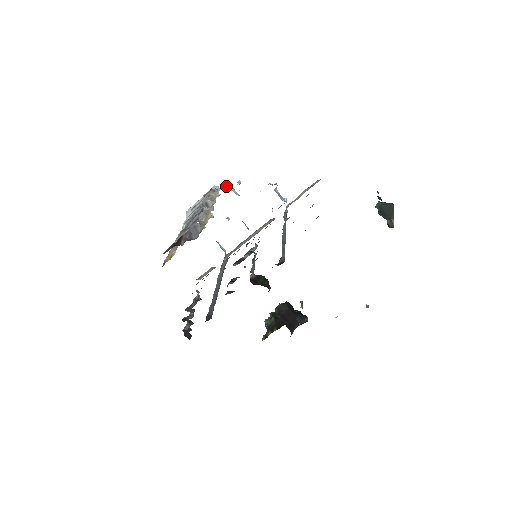
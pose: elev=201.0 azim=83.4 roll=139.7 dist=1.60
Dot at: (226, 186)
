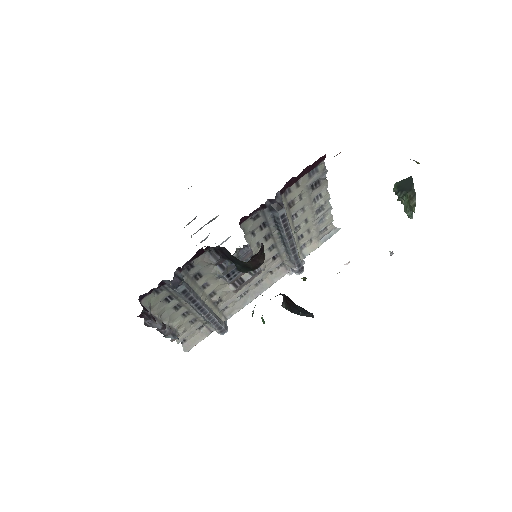
Dot at: occluded
